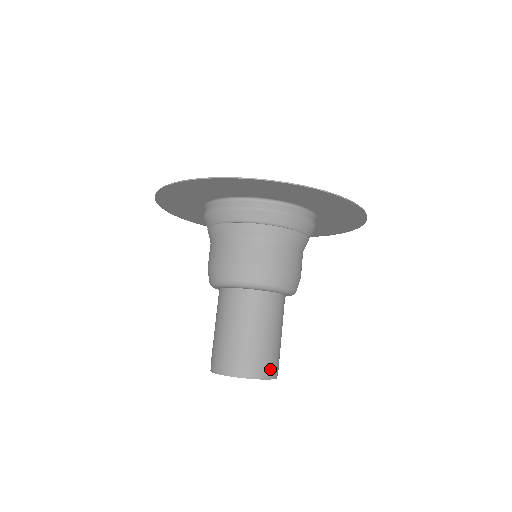
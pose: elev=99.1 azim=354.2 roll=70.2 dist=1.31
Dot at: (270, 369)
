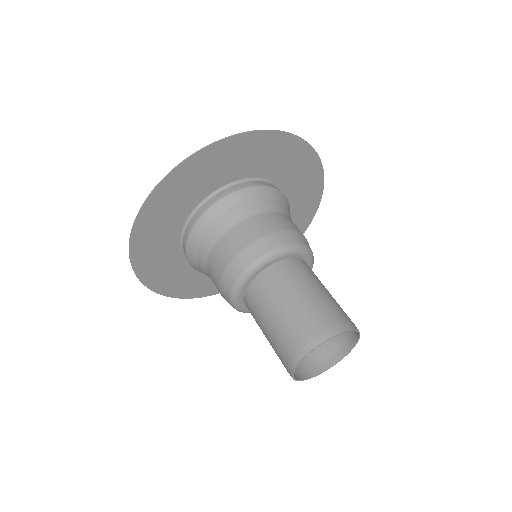
Dot at: occluded
